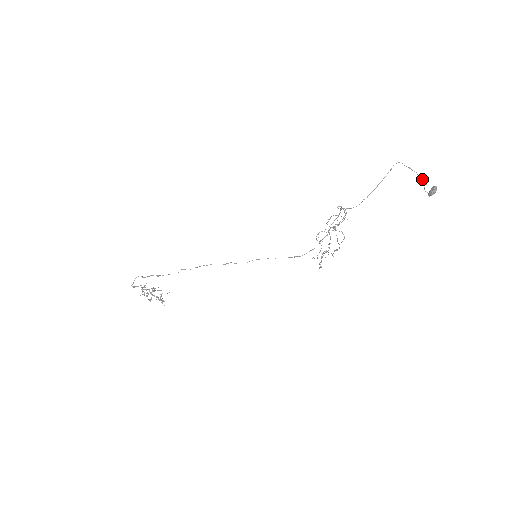
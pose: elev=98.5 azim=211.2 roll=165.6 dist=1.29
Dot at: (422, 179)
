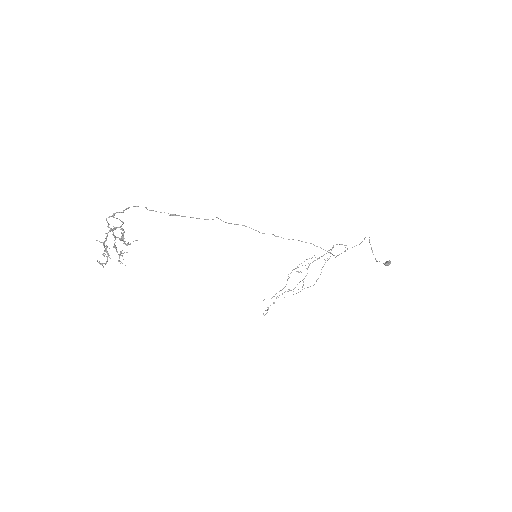
Dot at: occluded
